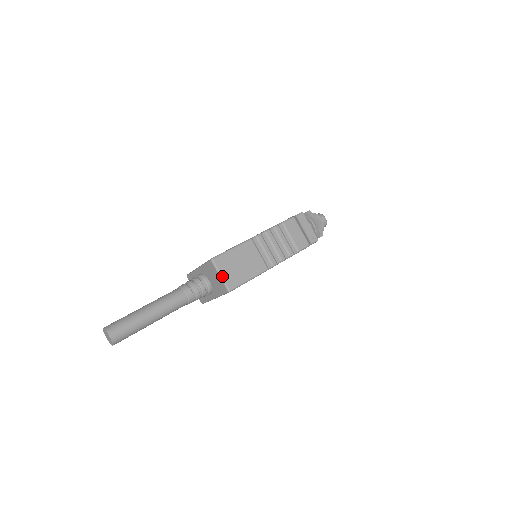
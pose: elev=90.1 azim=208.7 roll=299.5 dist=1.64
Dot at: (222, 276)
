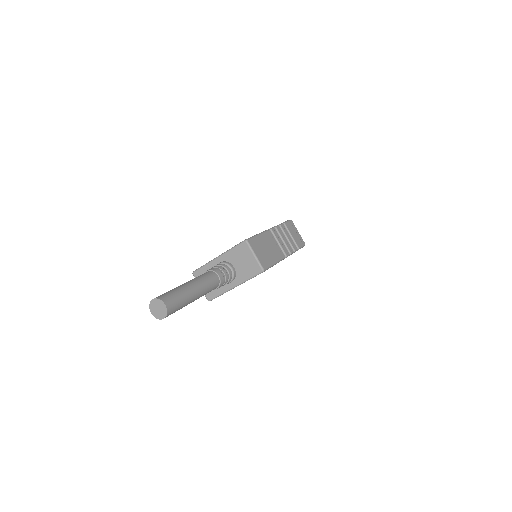
Dot at: (257, 256)
